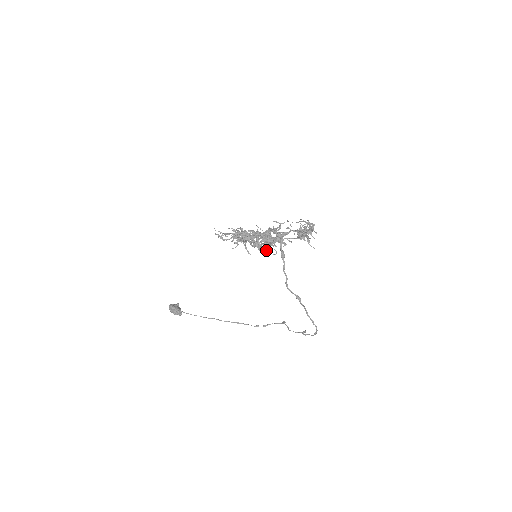
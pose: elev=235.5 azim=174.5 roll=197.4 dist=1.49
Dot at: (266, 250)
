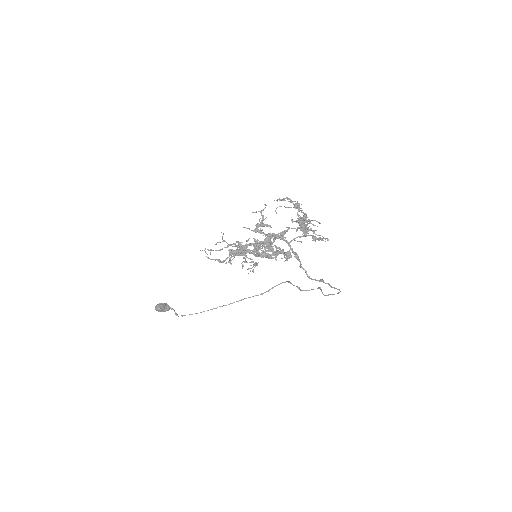
Dot at: (276, 257)
